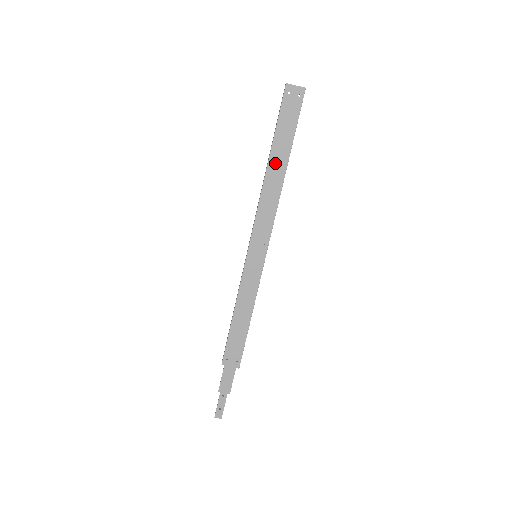
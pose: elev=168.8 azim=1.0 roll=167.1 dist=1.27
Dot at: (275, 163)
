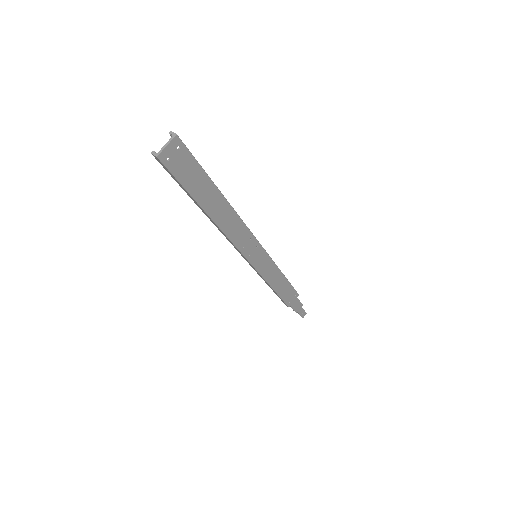
Dot at: (214, 209)
